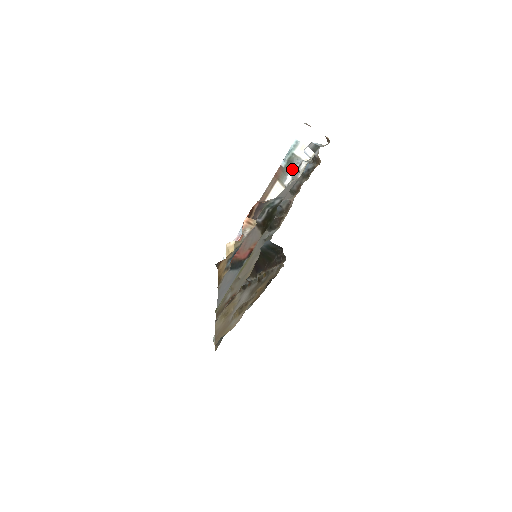
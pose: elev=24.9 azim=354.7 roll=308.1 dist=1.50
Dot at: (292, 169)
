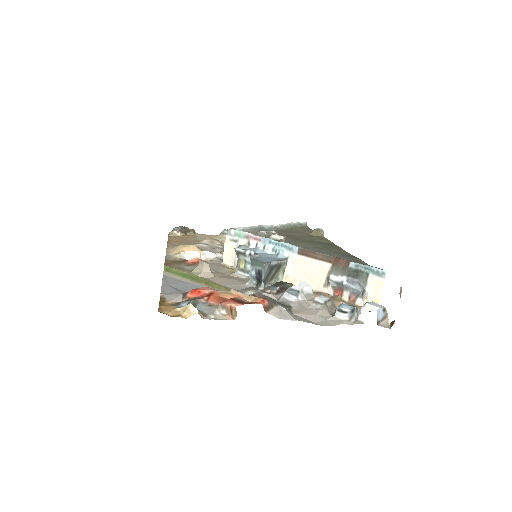
Dot at: (350, 279)
